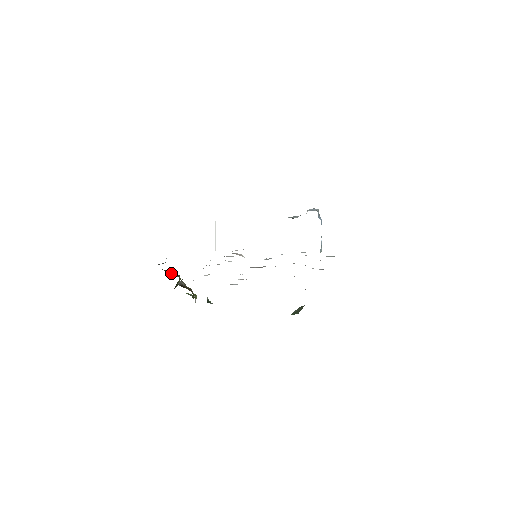
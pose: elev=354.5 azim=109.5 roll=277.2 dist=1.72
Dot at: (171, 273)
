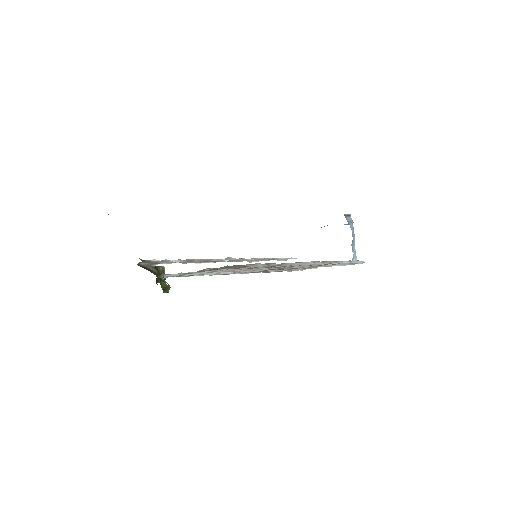
Dot at: occluded
